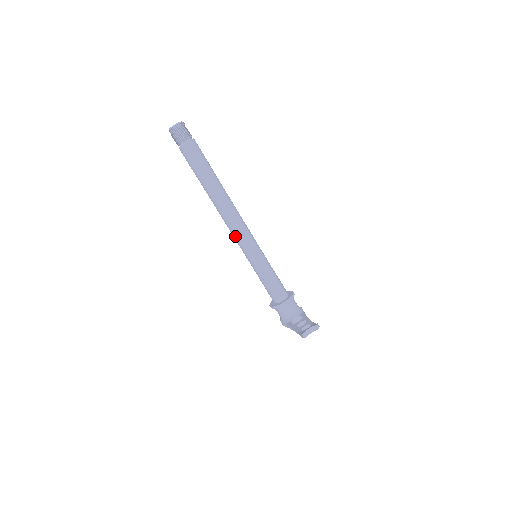
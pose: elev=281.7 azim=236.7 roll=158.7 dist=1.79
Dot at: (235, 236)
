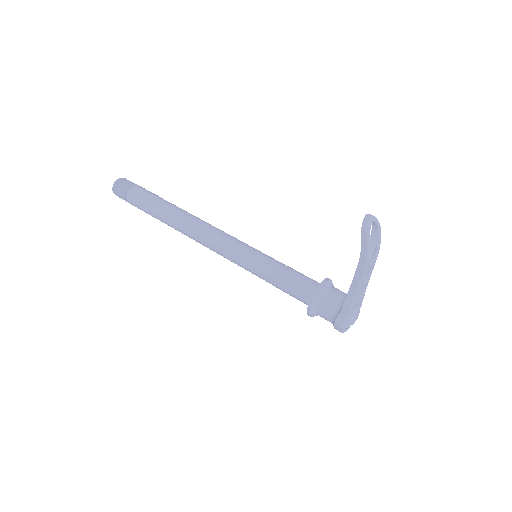
Dot at: (219, 245)
